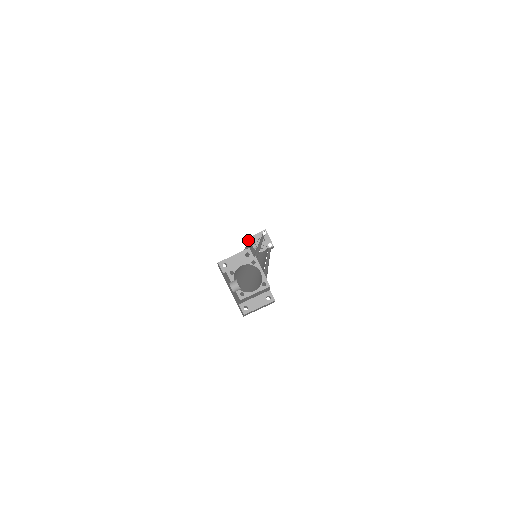
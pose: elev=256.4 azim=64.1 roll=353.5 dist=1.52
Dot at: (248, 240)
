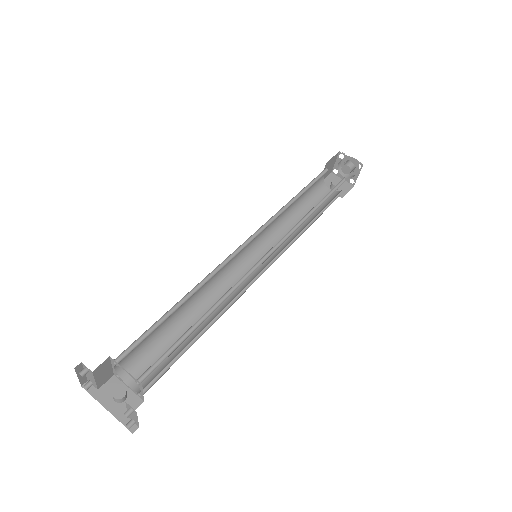
Dot at: occluded
